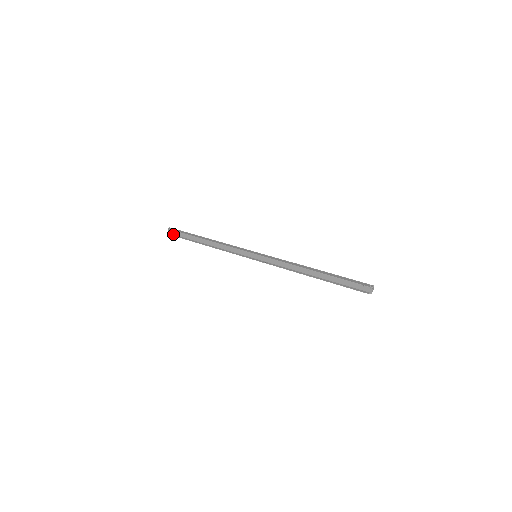
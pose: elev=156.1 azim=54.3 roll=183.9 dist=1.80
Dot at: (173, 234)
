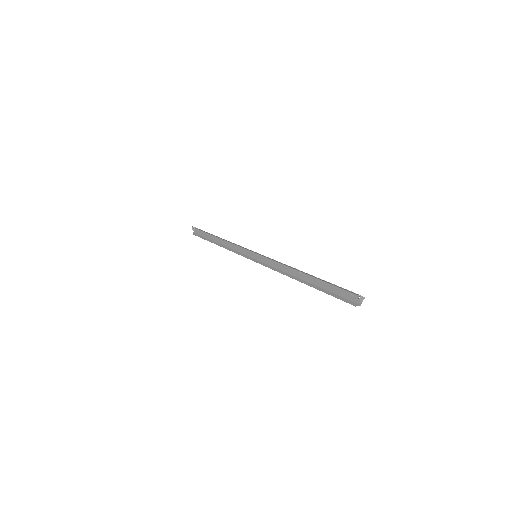
Dot at: (196, 233)
